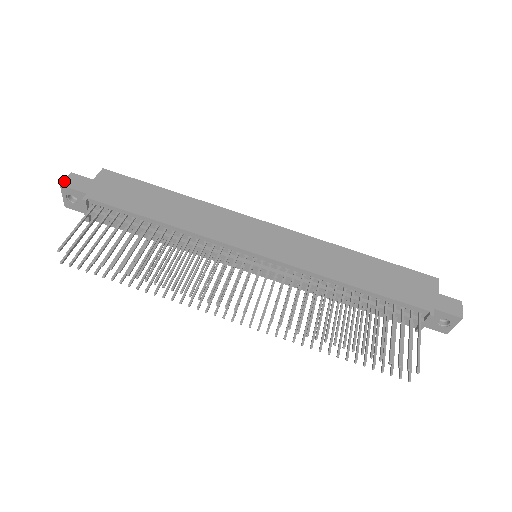
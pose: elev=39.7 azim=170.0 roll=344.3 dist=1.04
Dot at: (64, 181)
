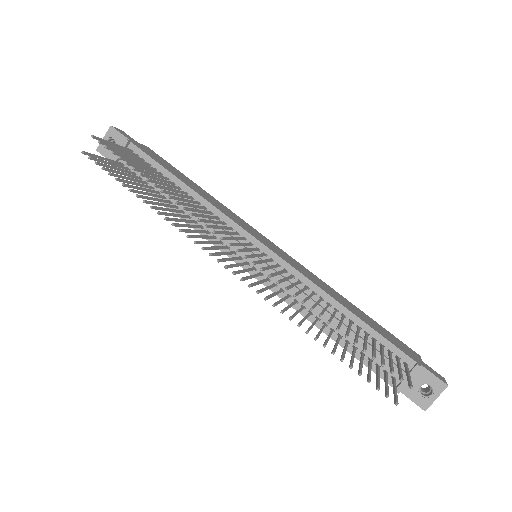
Dot at: (115, 127)
